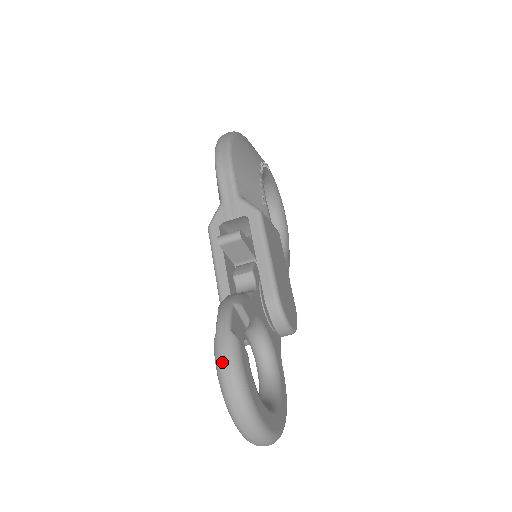
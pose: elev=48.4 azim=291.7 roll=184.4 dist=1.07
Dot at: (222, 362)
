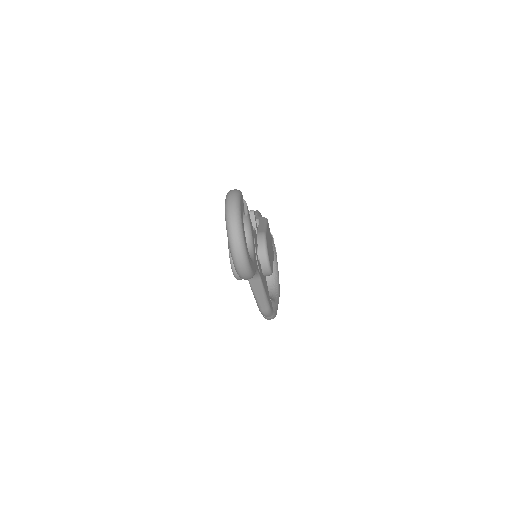
Dot at: (231, 191)
